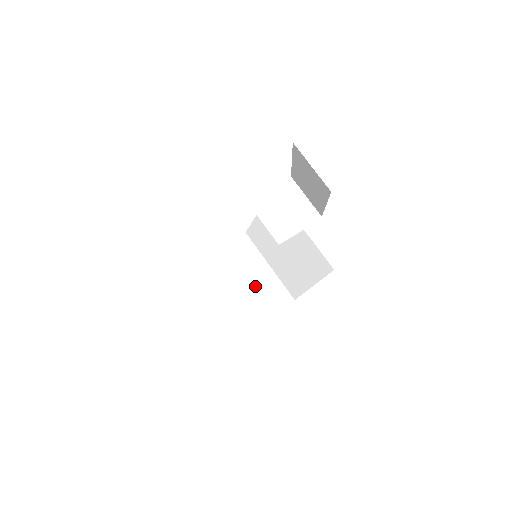
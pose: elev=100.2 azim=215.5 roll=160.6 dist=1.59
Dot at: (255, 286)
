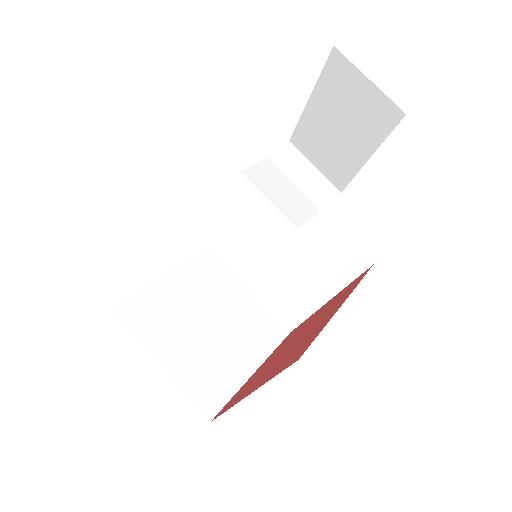
Dot at: (235, 317)
